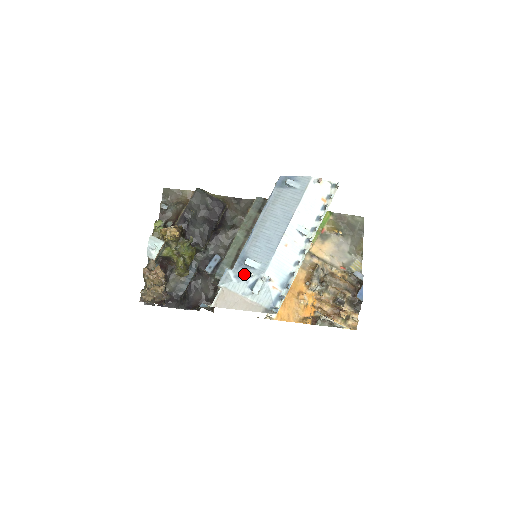
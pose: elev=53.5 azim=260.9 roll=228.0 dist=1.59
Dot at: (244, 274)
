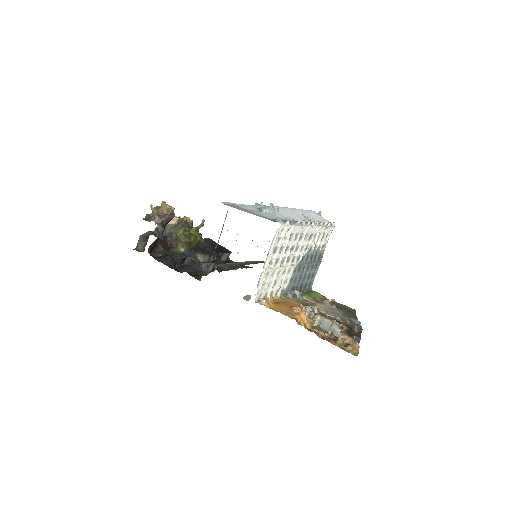
Dot at: occluded
